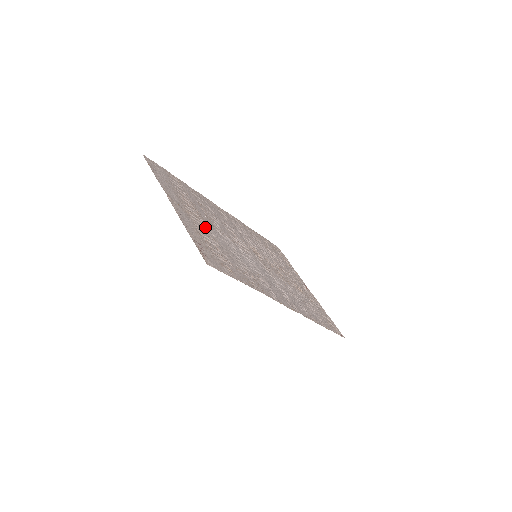
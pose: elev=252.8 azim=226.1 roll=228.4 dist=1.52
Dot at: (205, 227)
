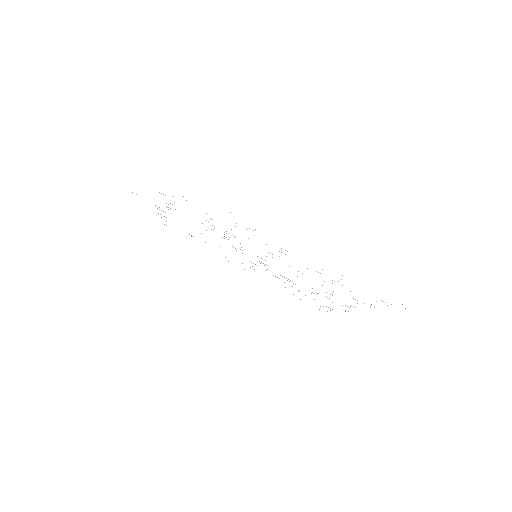
Dot at: occluded
